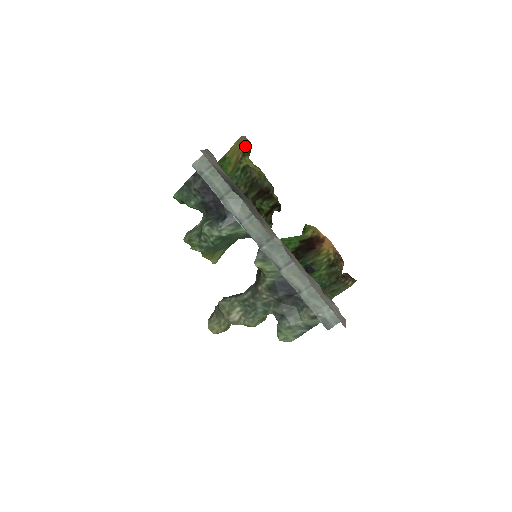
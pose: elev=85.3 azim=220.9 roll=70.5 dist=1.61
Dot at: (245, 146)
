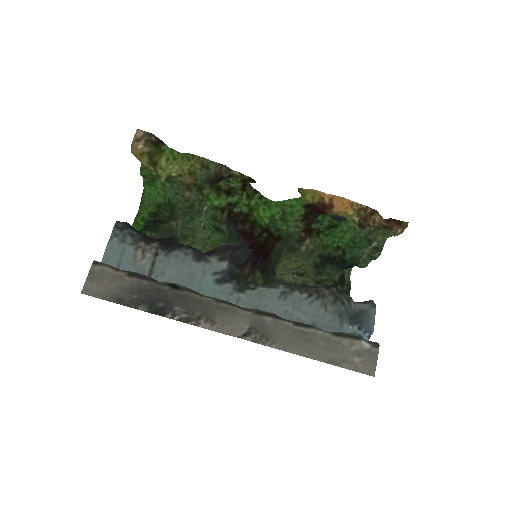
Dot at: (146, 156)
